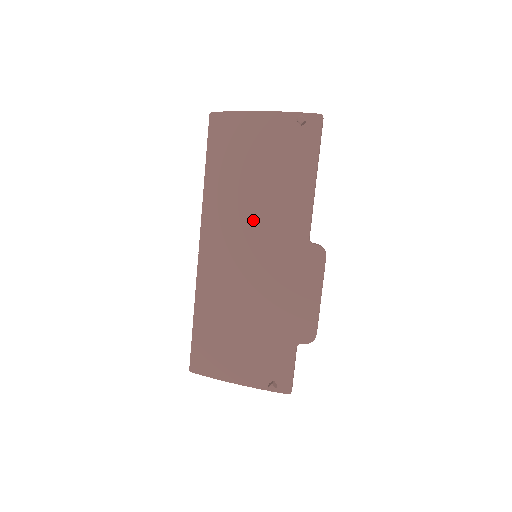
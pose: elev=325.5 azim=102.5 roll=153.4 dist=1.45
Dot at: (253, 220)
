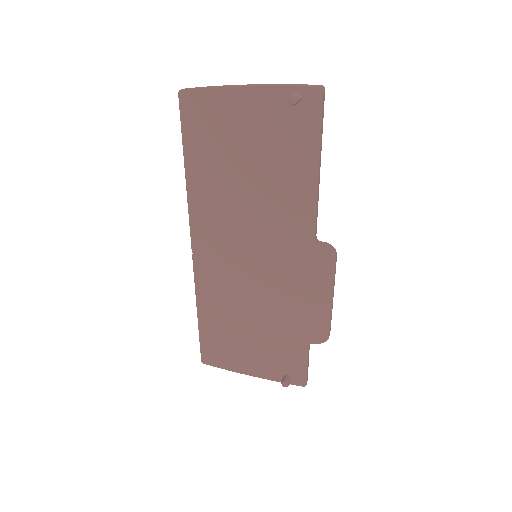
Dot at: (248, 219)
